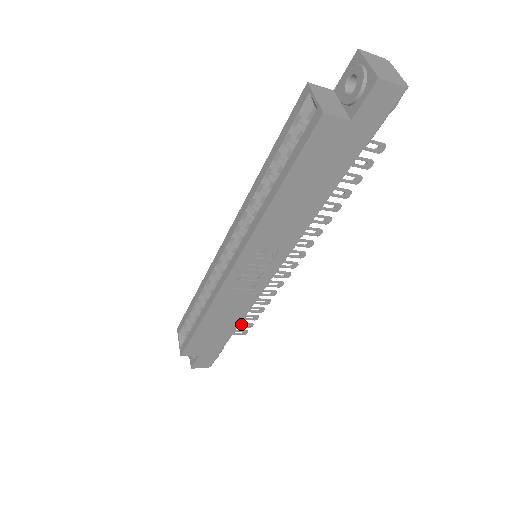
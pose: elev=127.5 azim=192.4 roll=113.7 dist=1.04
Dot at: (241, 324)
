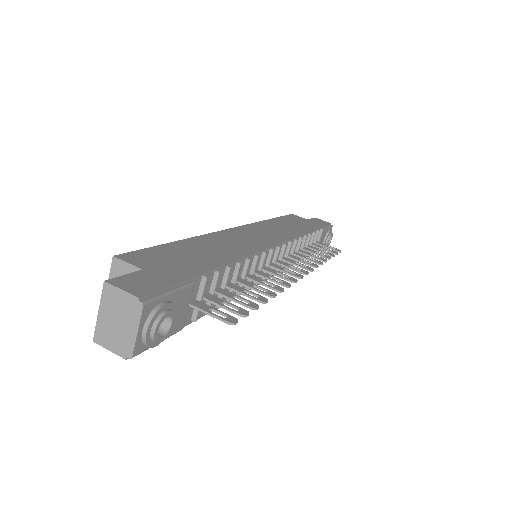
Dot at: (324, 249)
